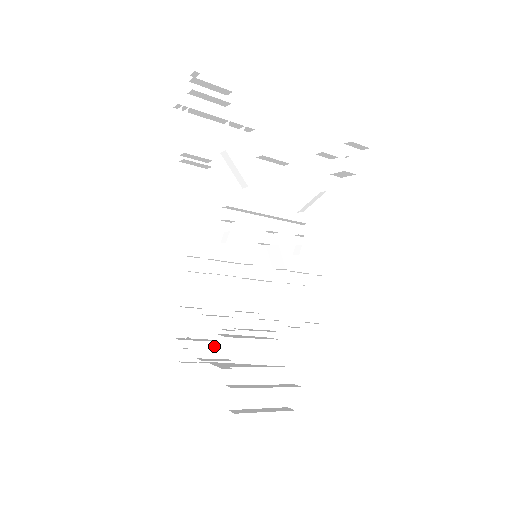
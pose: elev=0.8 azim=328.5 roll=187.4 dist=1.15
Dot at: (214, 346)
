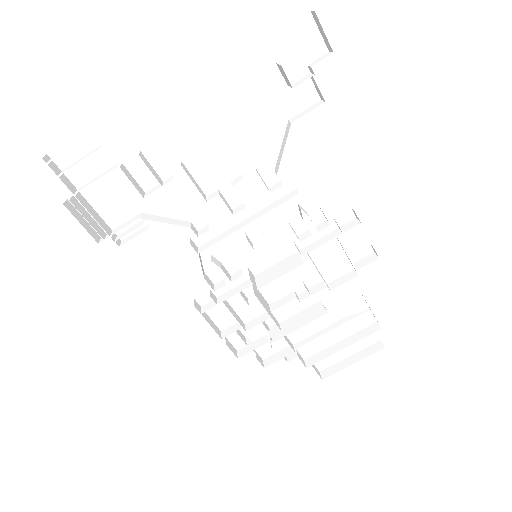
Dot at: (271, 344)
